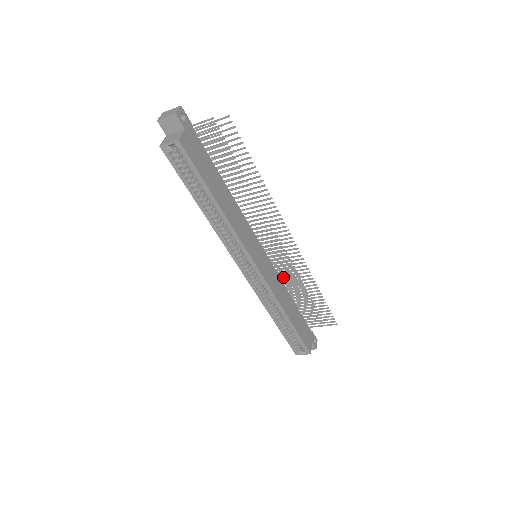
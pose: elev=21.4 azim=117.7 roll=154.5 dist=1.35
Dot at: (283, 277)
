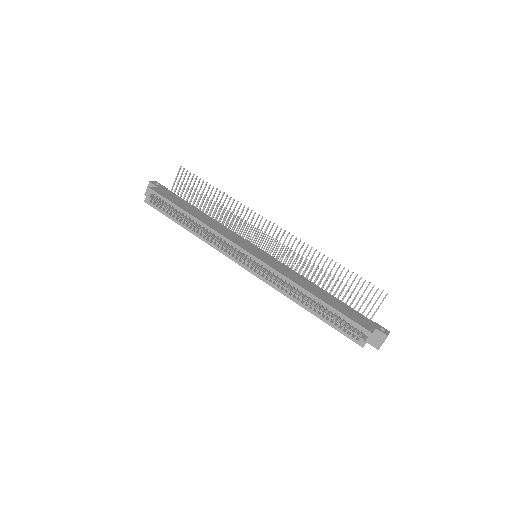
Dot at: (306, 278)
